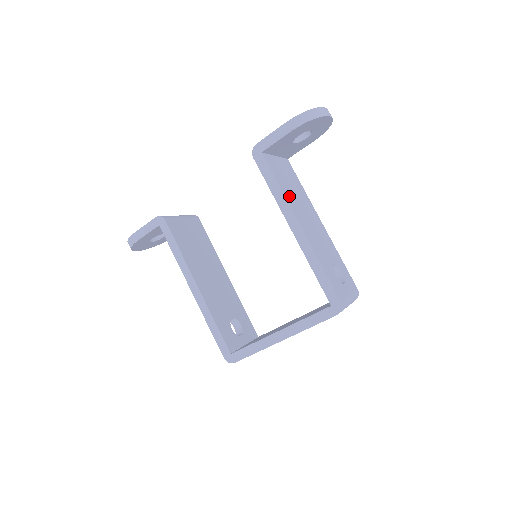
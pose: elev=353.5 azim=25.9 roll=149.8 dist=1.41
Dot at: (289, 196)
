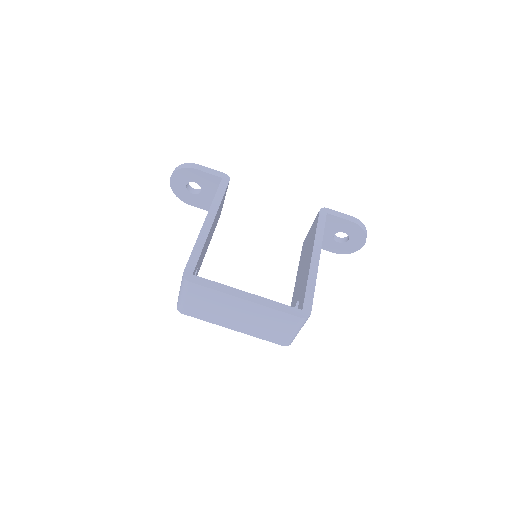
Dot at: occluded
